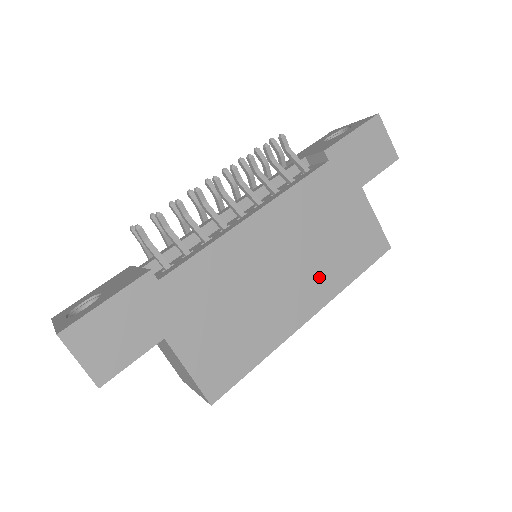
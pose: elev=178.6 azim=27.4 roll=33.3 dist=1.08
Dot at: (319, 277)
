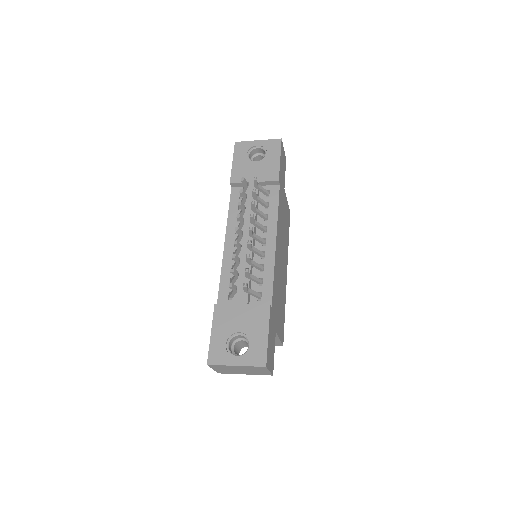
Dot at: (285, 251)
